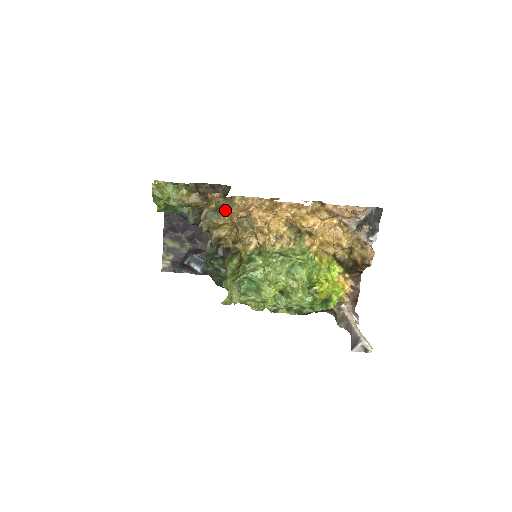
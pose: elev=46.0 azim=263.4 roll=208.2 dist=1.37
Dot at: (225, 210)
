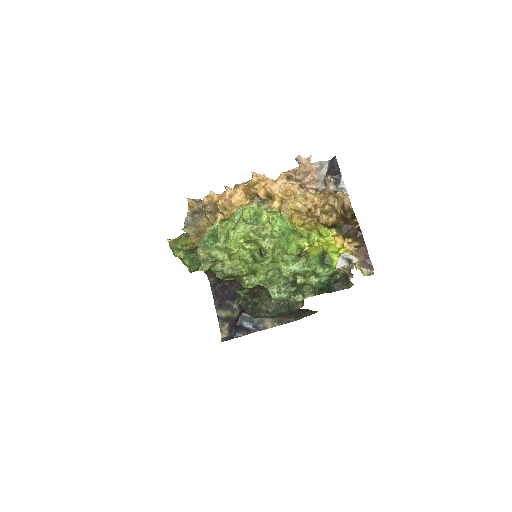
Dot at: (202, 213)
